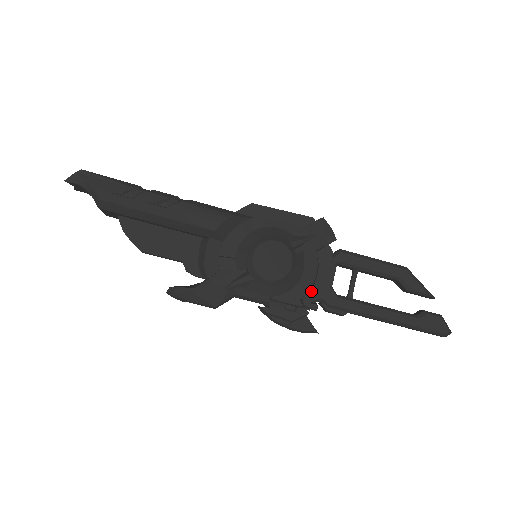
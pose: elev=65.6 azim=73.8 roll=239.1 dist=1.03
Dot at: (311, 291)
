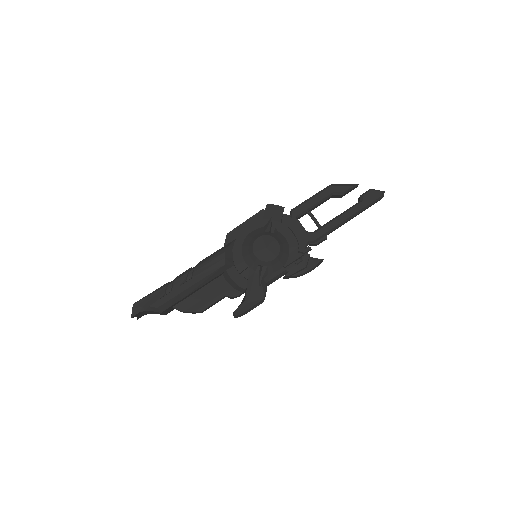
Dot at: (299, 243)
